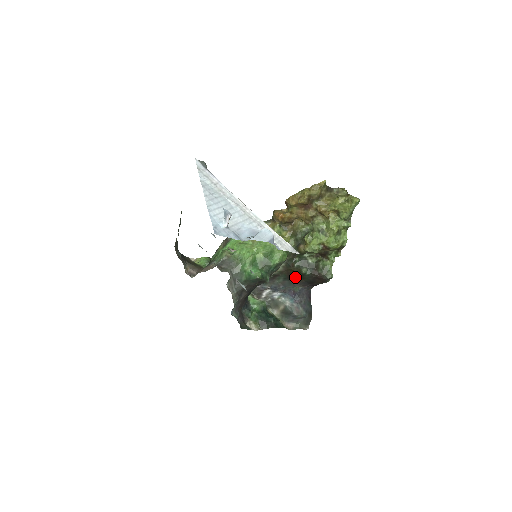
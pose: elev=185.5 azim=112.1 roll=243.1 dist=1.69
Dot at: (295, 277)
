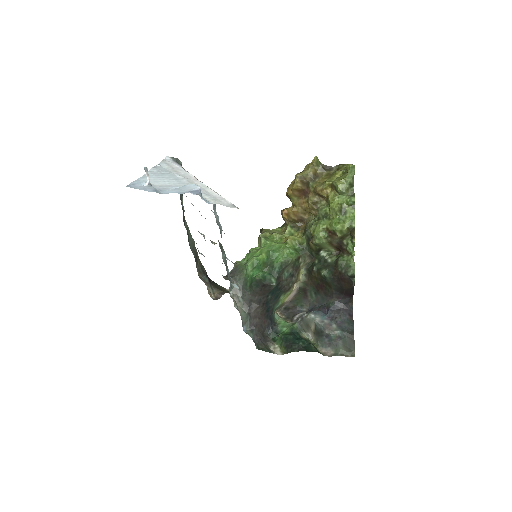
Dot at: (323, 287)
